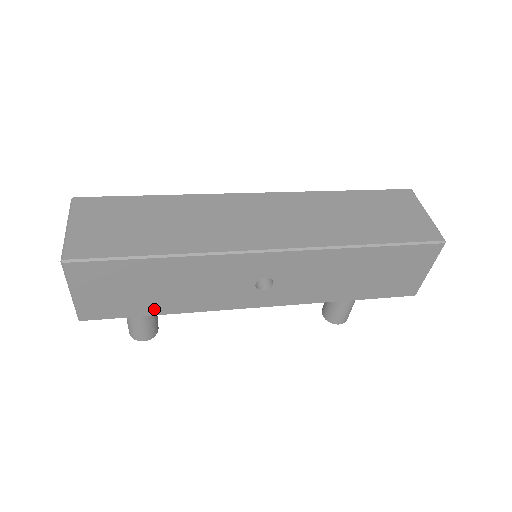
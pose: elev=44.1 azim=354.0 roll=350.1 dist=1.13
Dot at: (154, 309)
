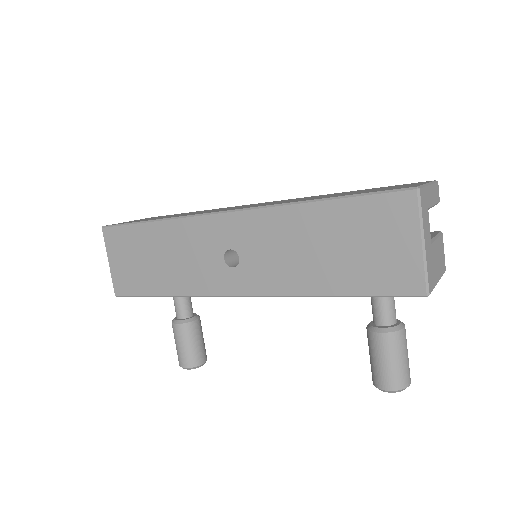
Dot at: (157, 287)
